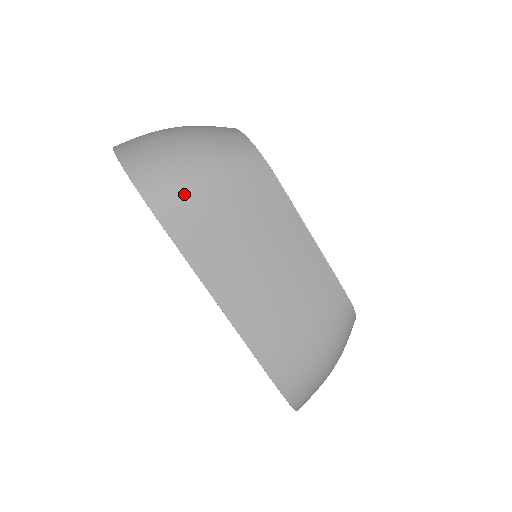
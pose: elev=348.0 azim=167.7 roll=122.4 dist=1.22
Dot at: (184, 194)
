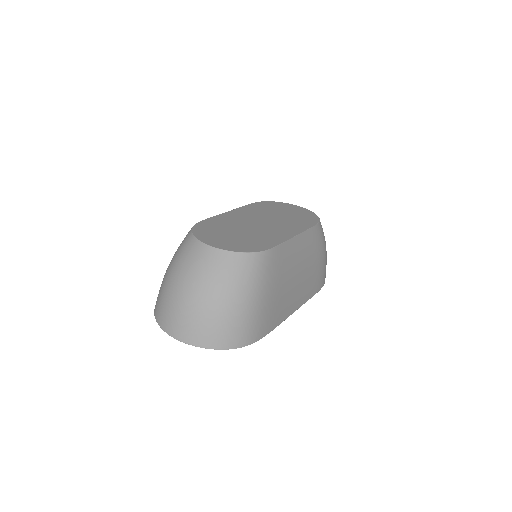
Dot at: (259, 319)
